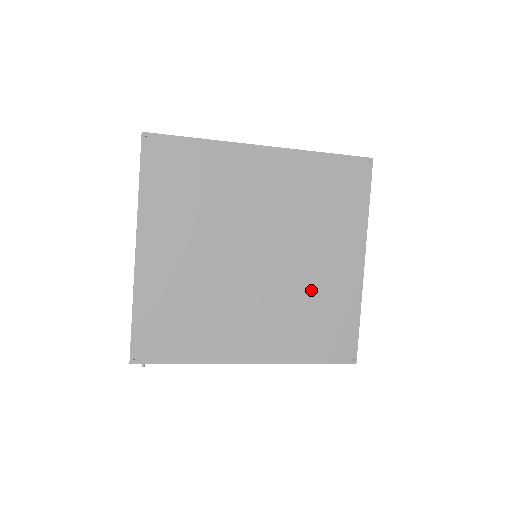
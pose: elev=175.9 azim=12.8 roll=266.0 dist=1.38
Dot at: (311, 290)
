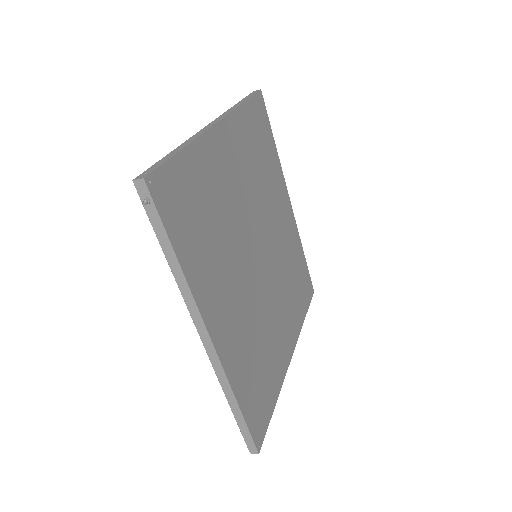
Dot at: (268, 333)
